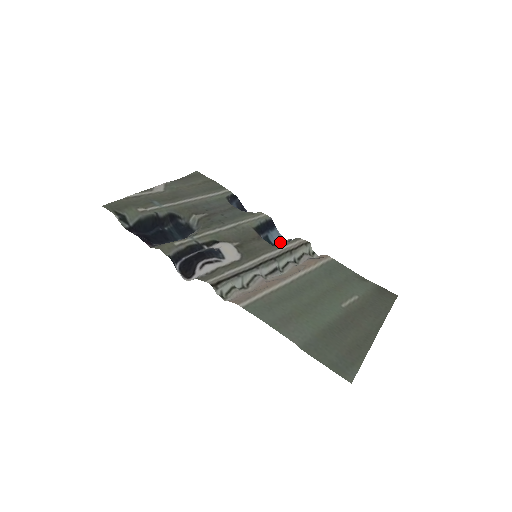
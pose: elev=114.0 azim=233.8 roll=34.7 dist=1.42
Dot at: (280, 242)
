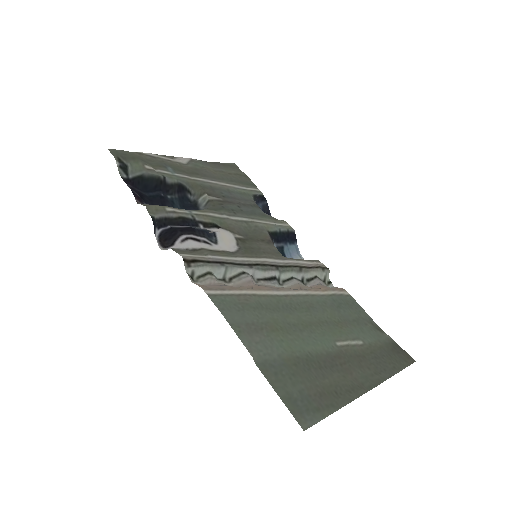
Dot at: occluded
